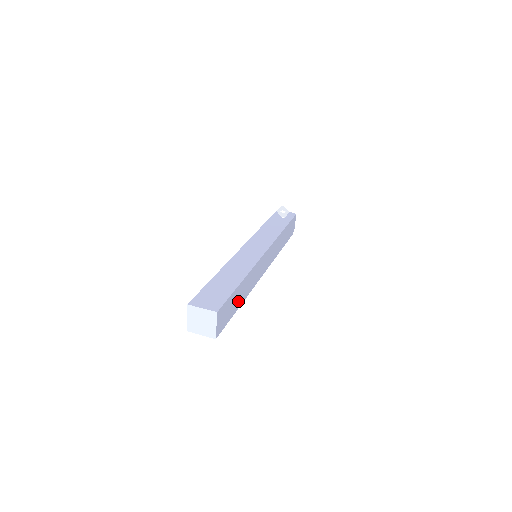
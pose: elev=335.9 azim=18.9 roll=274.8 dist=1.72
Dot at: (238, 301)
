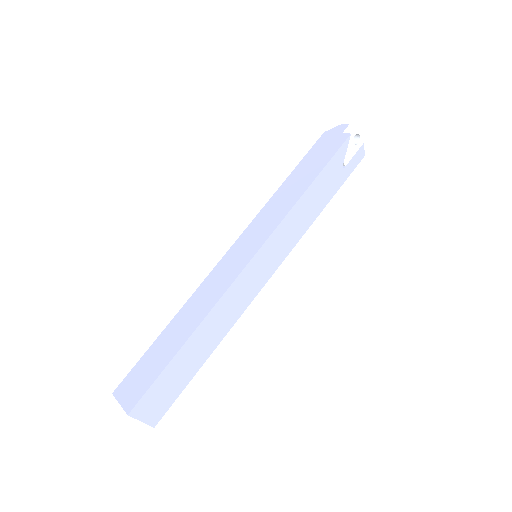
Dot at: occluded
